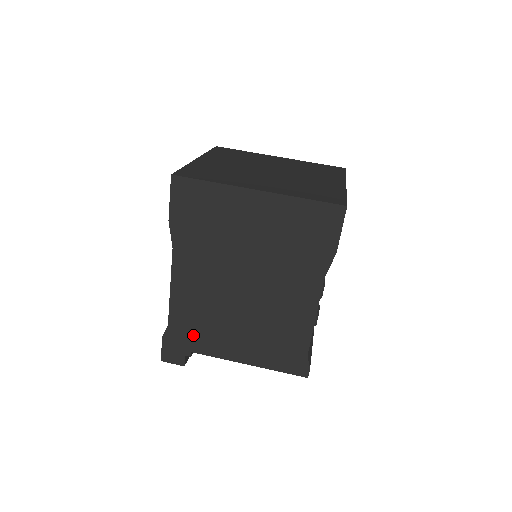
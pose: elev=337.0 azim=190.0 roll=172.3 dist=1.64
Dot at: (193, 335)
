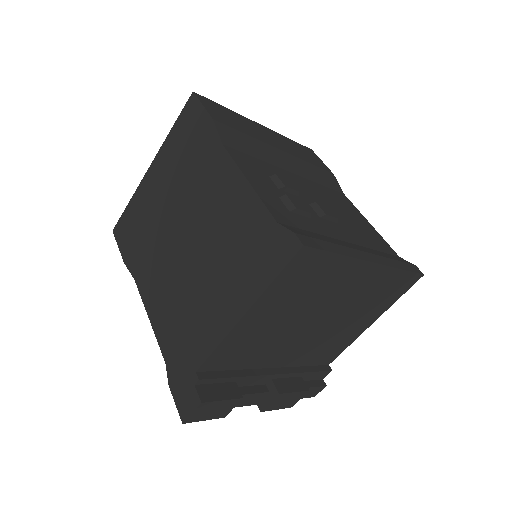
Dot at: (186, 347)
